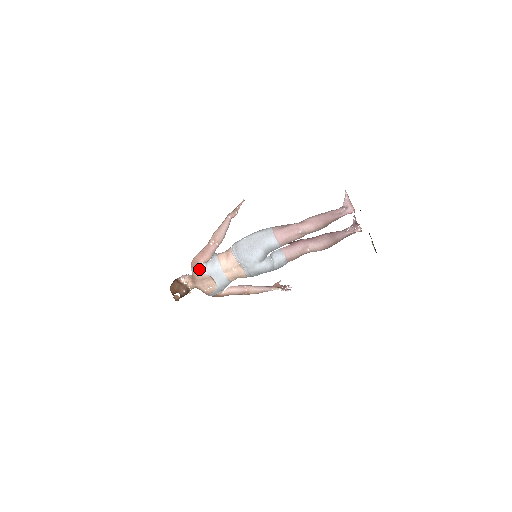
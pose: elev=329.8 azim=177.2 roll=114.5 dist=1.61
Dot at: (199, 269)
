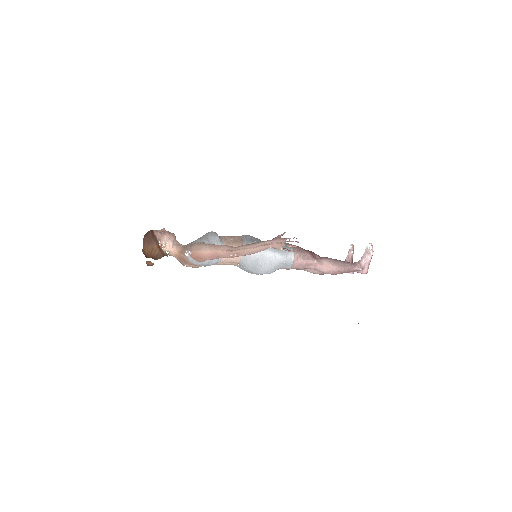
Dot at: (198, 262)
